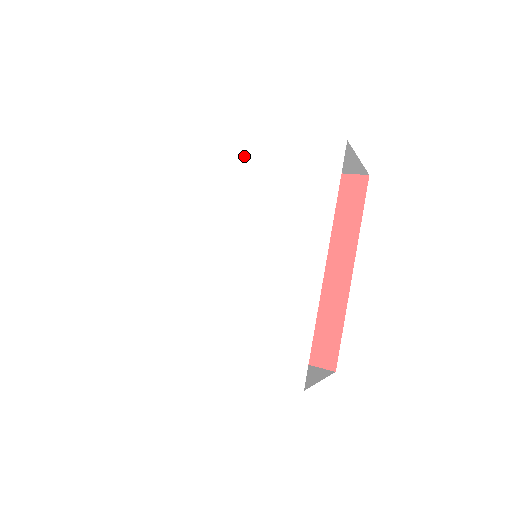
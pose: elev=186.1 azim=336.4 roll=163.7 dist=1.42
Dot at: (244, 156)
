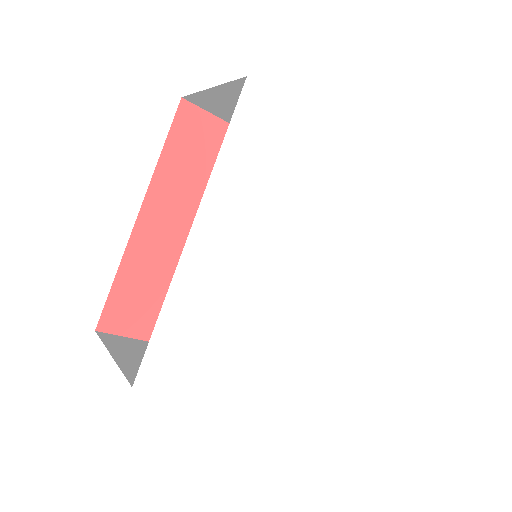
Dot at: (331, 156)
